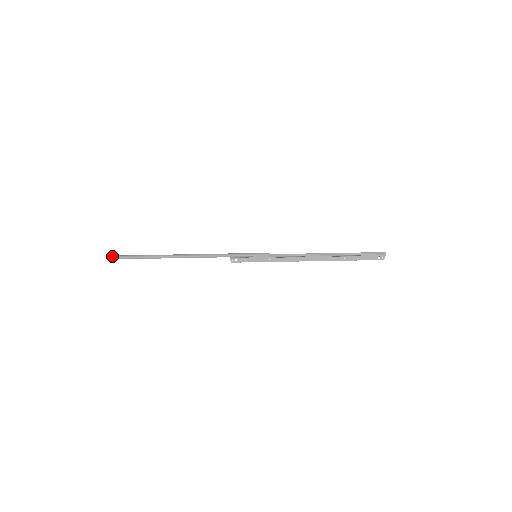
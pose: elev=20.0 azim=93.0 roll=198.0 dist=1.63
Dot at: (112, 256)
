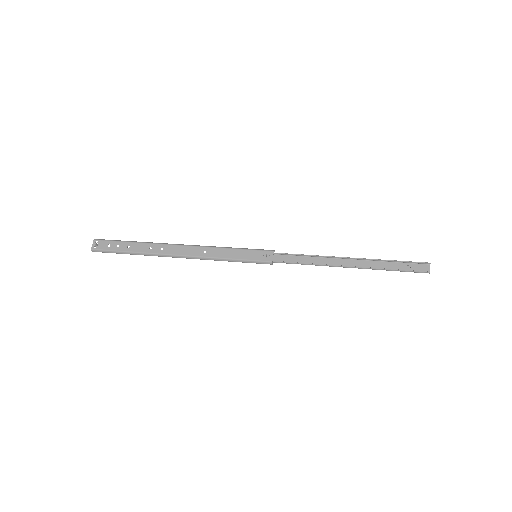
Dot at: (91, 250)
